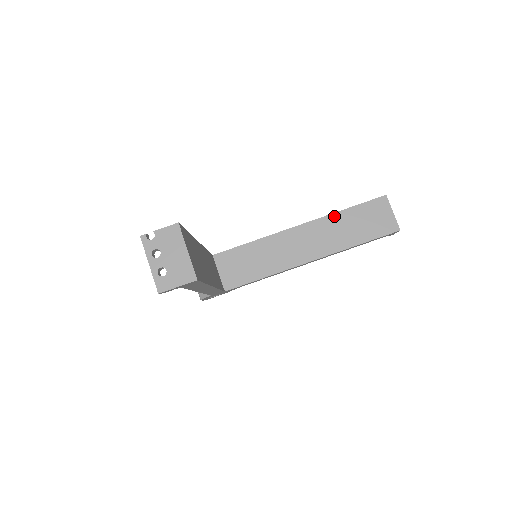
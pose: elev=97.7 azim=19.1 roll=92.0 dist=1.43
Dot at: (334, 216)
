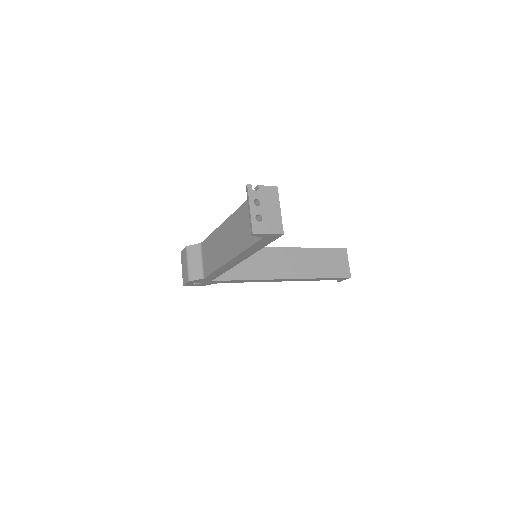
Dot at: (309, 250)
